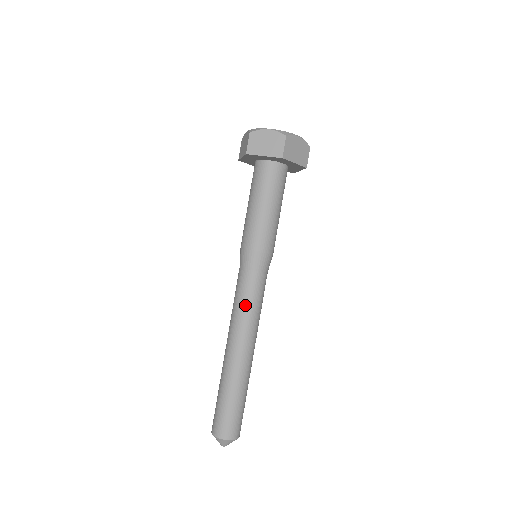
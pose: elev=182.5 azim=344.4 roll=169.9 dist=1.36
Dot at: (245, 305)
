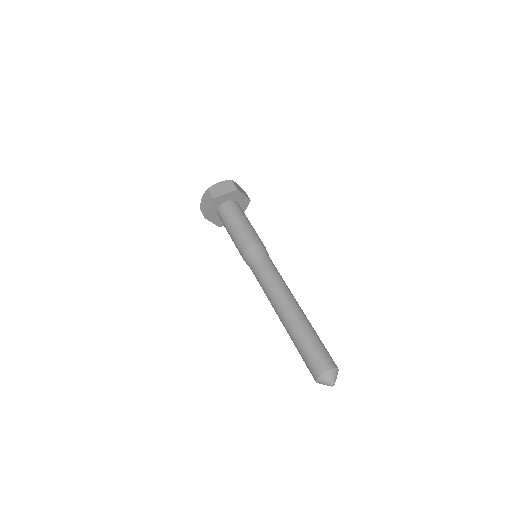
Dot at: (264, 284)
